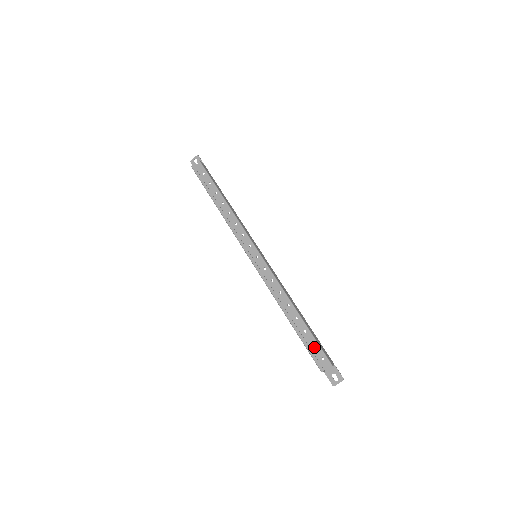
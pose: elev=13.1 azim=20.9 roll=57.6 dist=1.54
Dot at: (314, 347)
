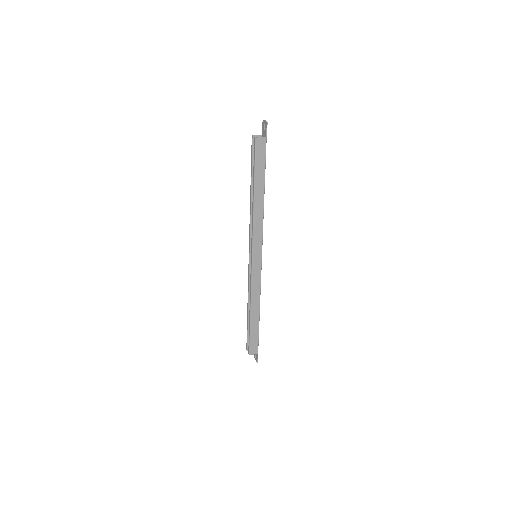
Dot at: occluded
